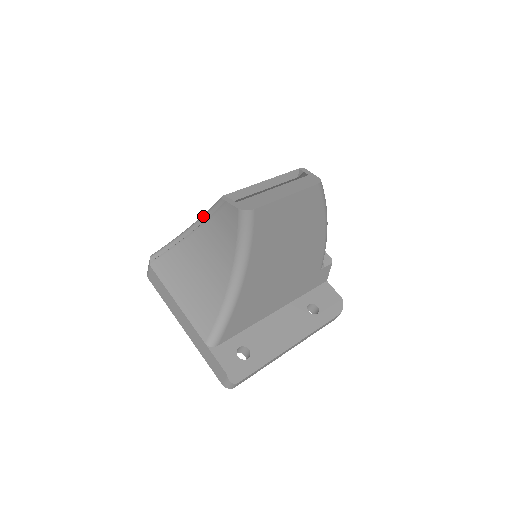
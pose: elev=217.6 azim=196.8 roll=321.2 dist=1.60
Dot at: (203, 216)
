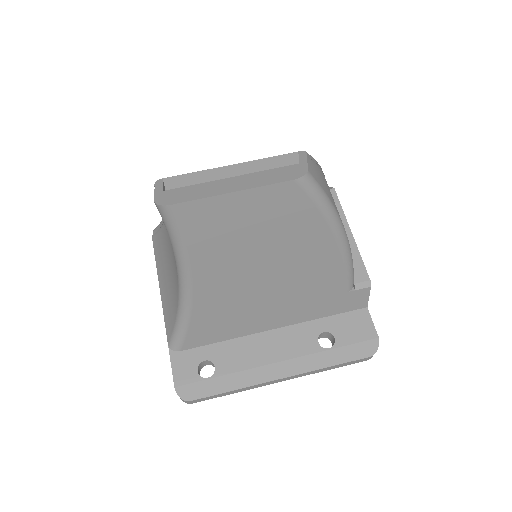
Dot at: occluded
